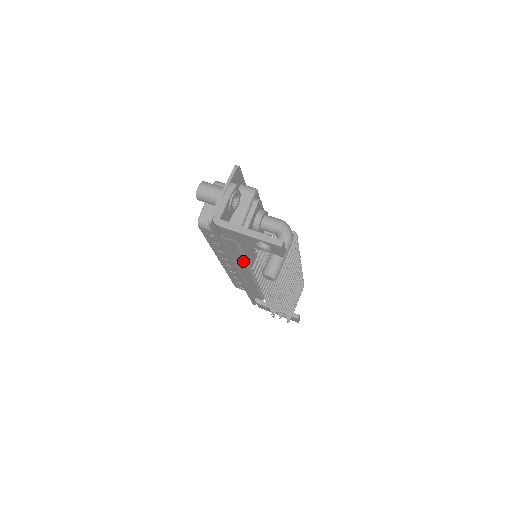
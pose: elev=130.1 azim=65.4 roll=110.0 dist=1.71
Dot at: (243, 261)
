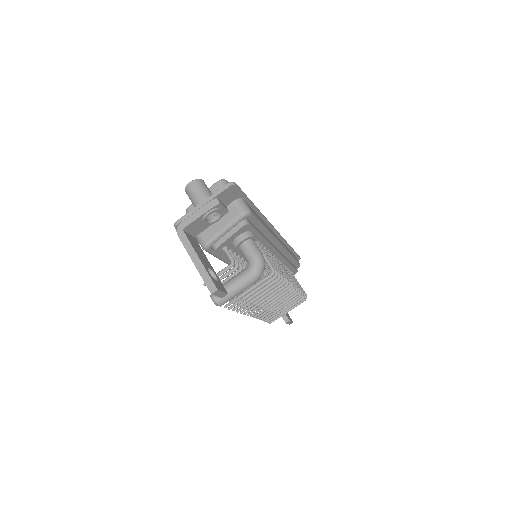
Dot at: (224, 262)
